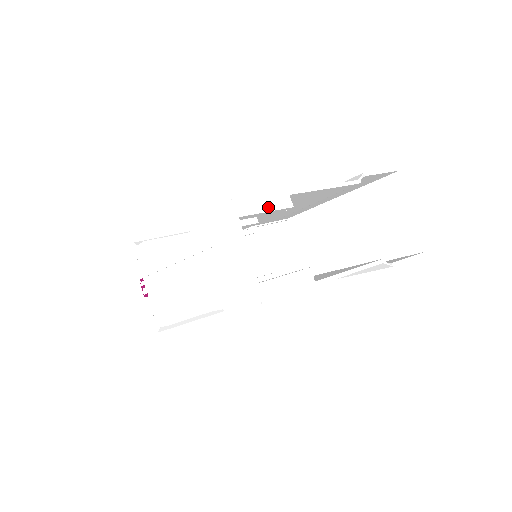
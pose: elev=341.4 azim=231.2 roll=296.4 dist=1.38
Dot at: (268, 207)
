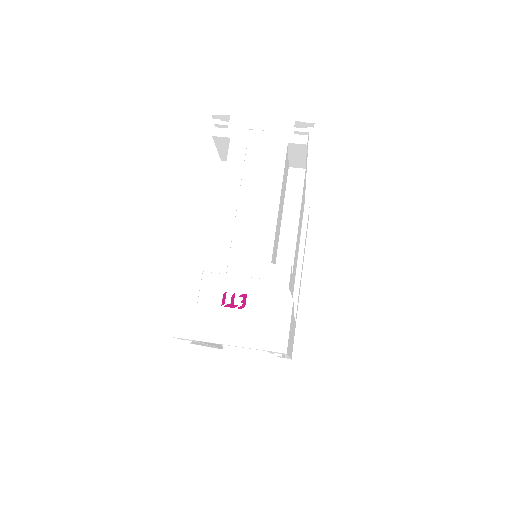
Dot at: occluded
